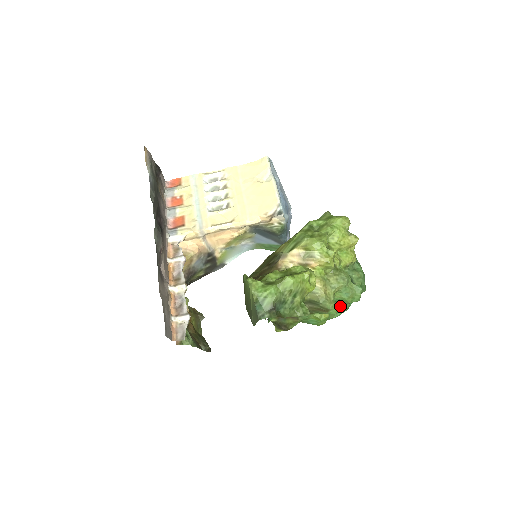
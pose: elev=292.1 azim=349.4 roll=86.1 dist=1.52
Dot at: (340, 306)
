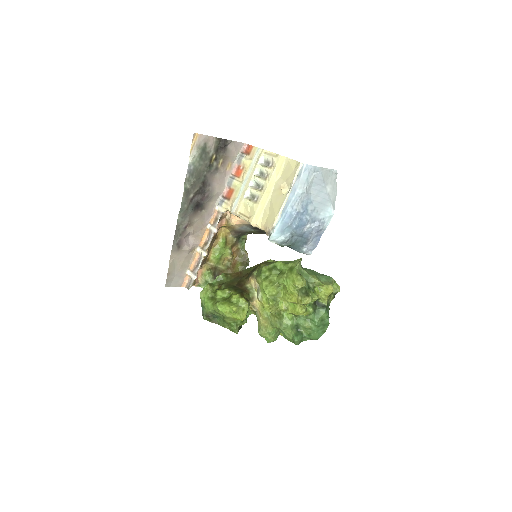
Dot at: occluded
